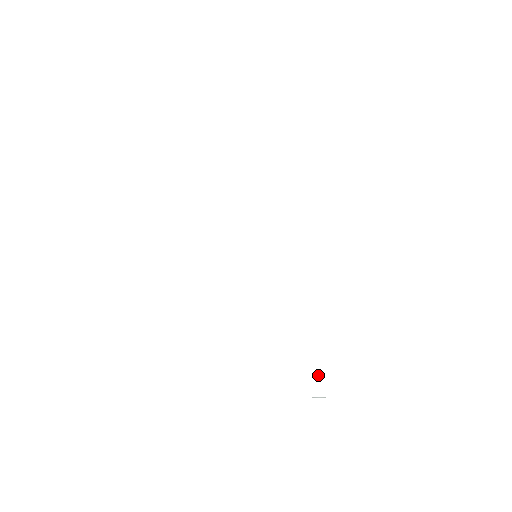
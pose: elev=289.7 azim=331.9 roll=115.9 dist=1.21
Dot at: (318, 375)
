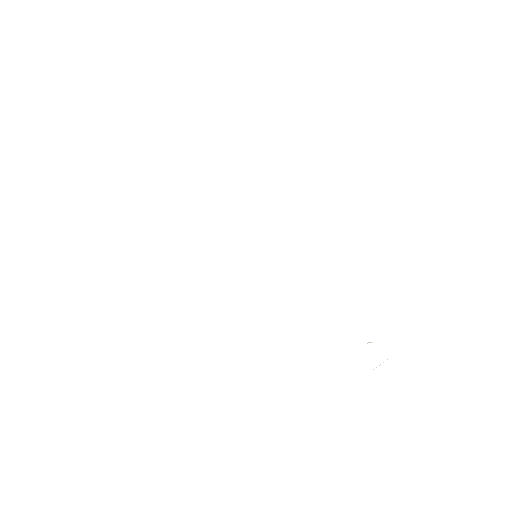
Dot at: (371, 342)
